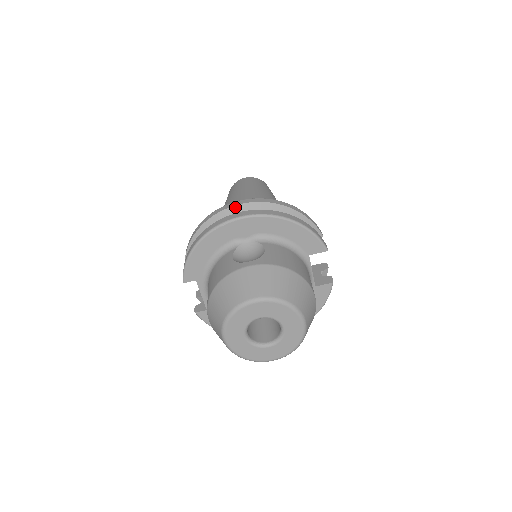
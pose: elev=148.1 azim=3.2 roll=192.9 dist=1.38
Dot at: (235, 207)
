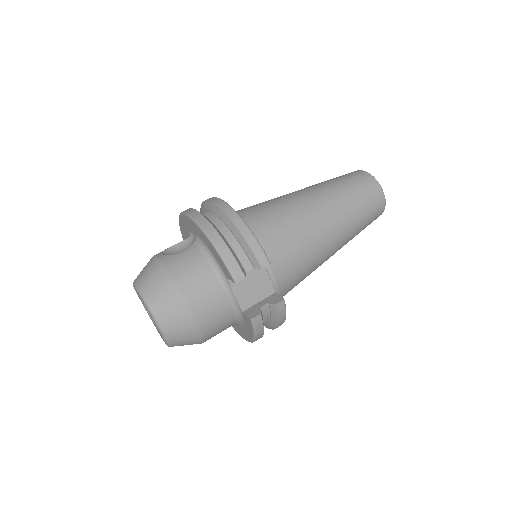
Dot at: (208, 202)
